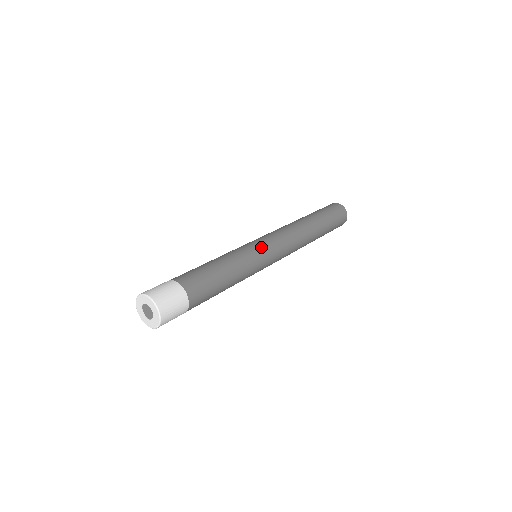
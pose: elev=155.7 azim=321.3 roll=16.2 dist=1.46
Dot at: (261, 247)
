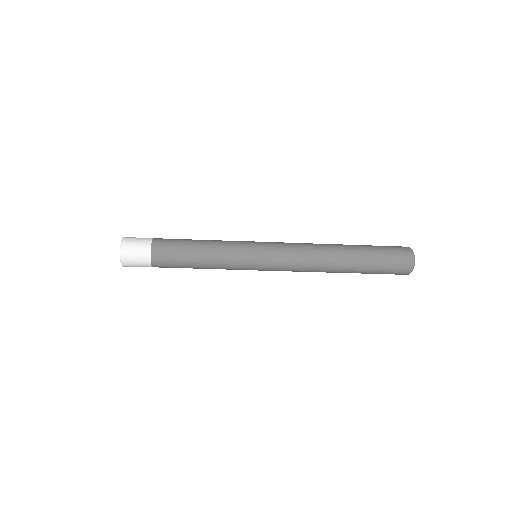
Dot at: occluded
